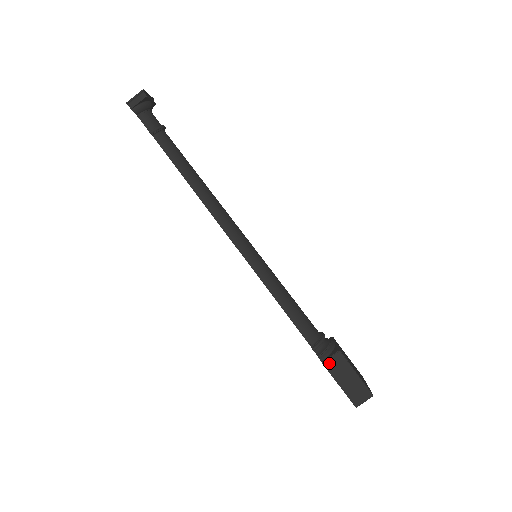
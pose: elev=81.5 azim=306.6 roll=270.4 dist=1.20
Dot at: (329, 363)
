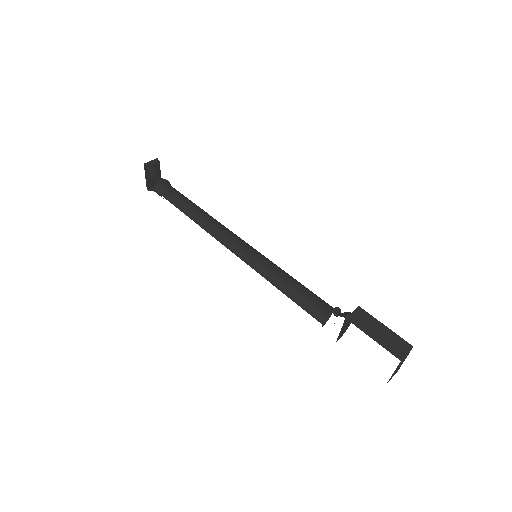
Dot at: (353, 318)
